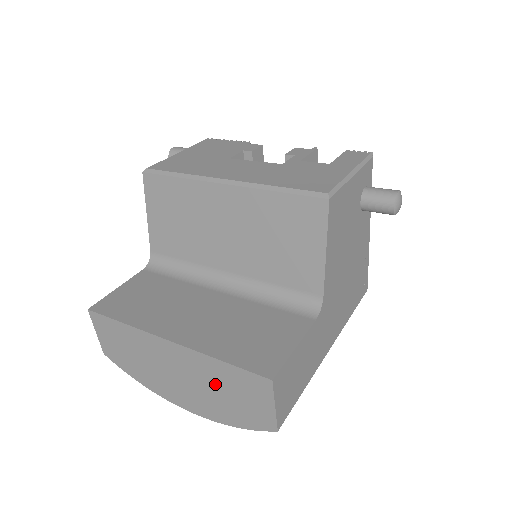
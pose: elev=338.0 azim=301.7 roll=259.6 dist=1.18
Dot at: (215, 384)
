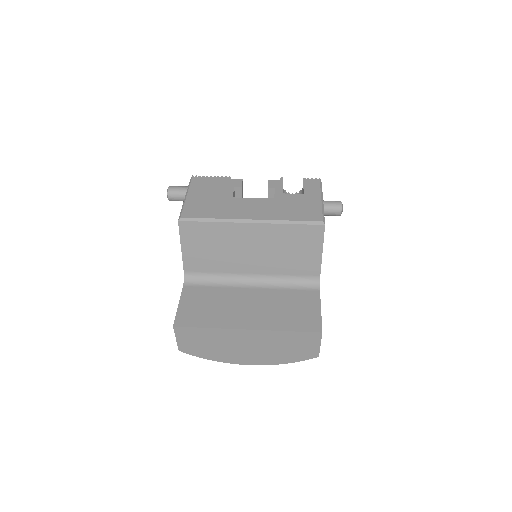
Dot at: (279, 344)
